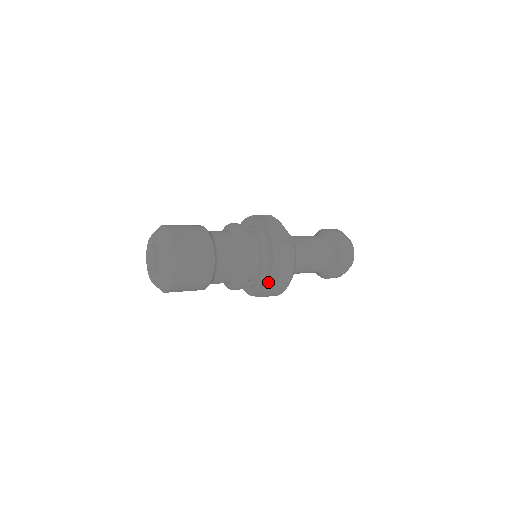
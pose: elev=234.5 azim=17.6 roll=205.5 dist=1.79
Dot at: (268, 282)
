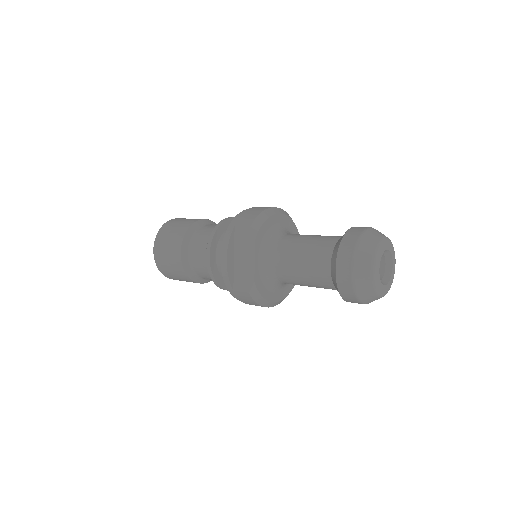
Dot at: occluded
